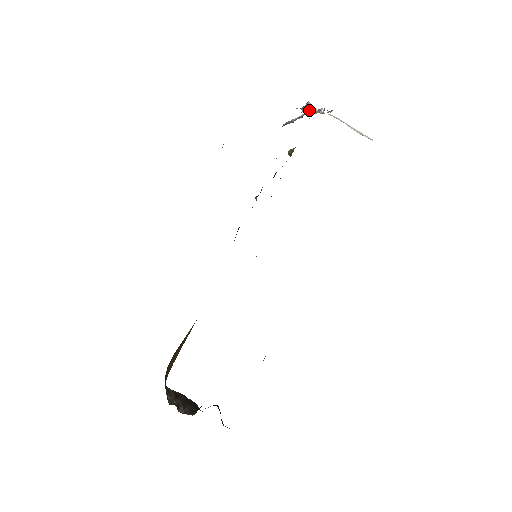
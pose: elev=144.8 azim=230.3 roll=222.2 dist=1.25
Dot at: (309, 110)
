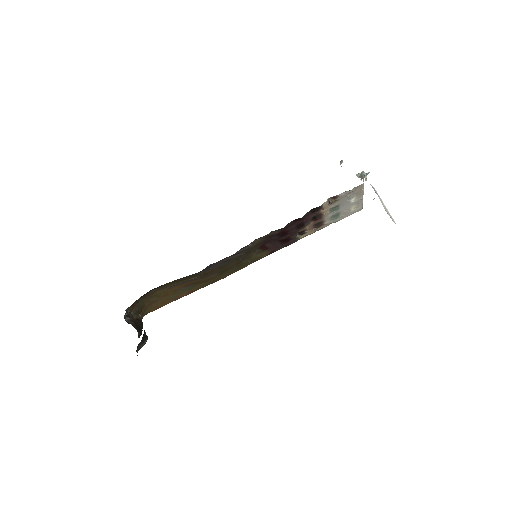
Dot at: (360, 176)
